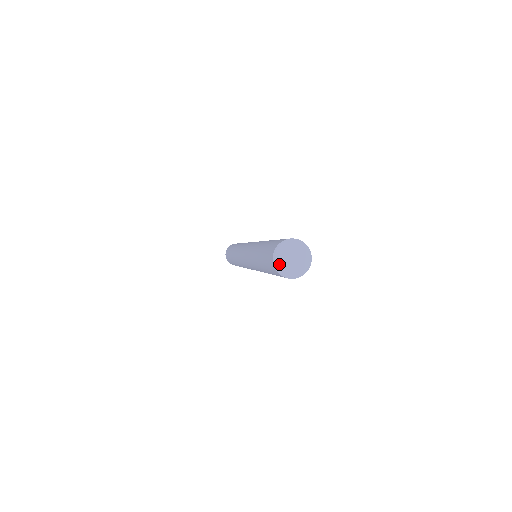
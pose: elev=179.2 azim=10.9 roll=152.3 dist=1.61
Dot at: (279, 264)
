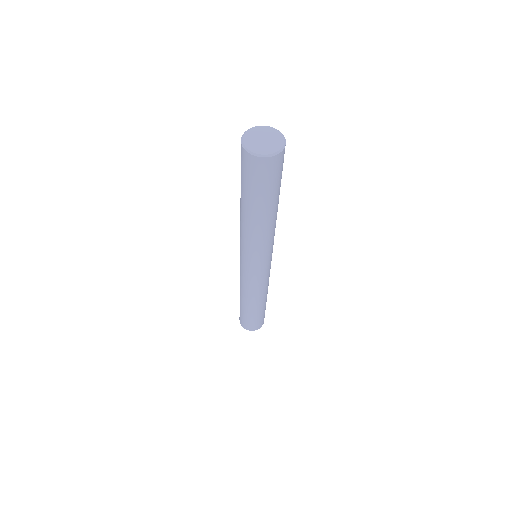
Dot at: (249, 133)
